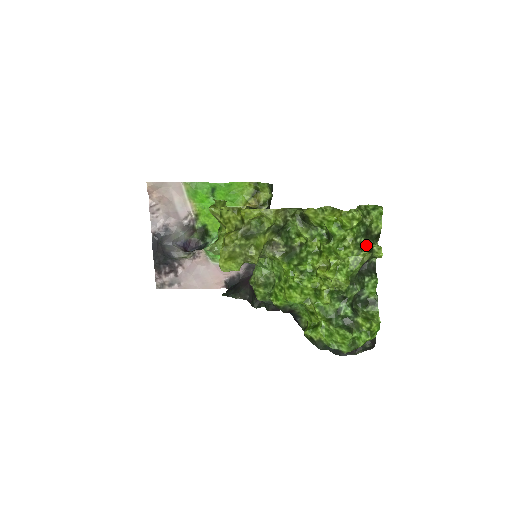
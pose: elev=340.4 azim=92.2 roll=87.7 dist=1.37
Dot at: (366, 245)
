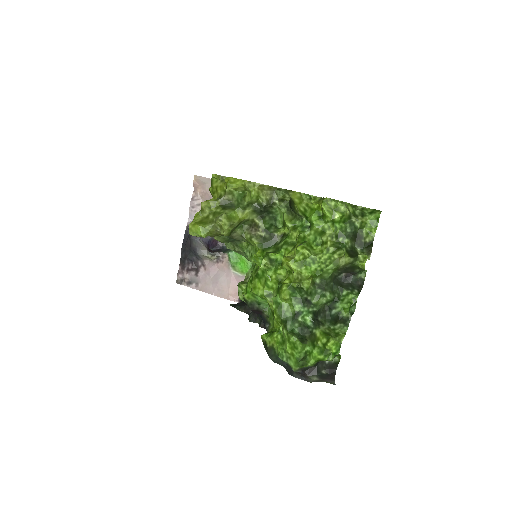
Dot at: (351, 250)
